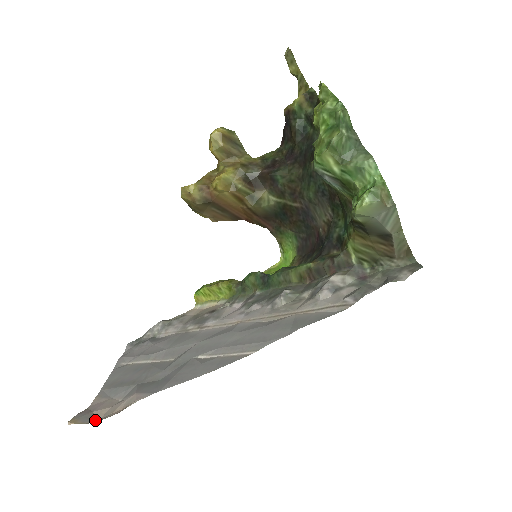
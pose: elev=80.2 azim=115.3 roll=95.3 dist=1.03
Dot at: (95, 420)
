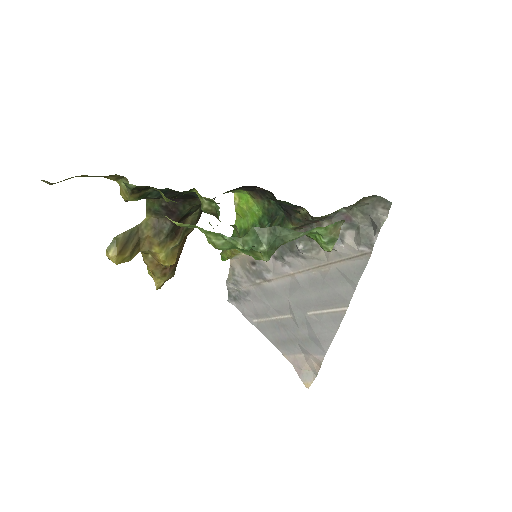
Dot at: (312, 374)
